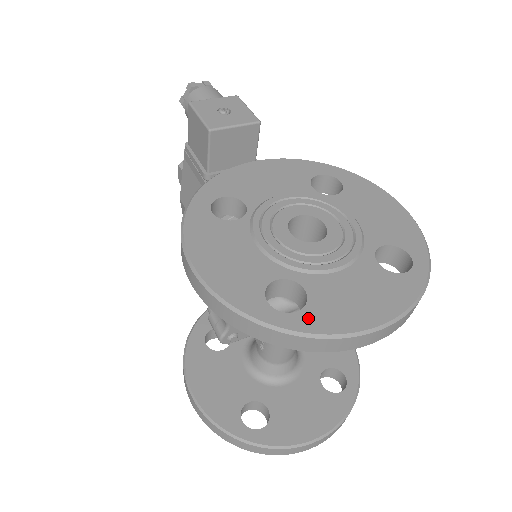
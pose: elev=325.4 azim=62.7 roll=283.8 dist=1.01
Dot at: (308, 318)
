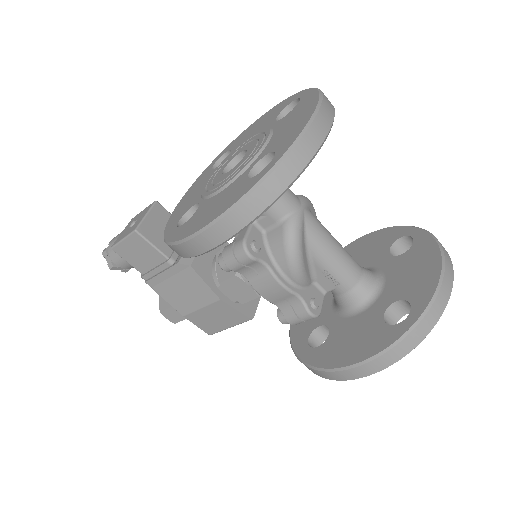
Dot at: (283, 148)
